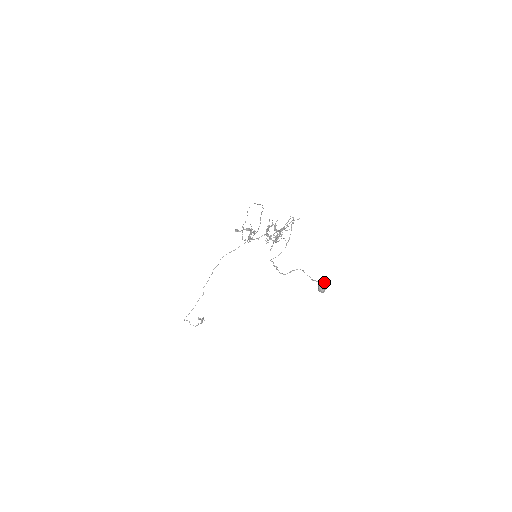
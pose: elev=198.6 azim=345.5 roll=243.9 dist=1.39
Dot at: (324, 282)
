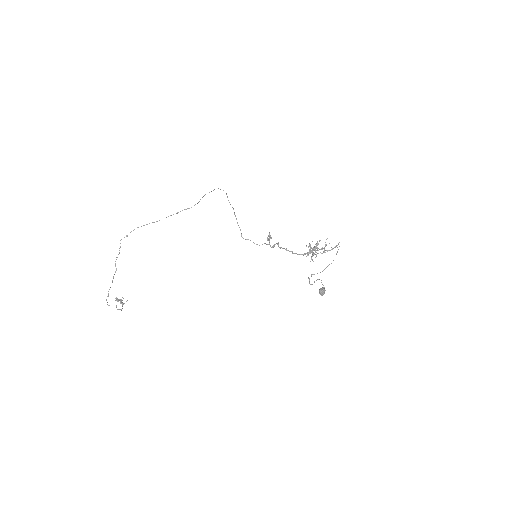
Dot at: occluded
